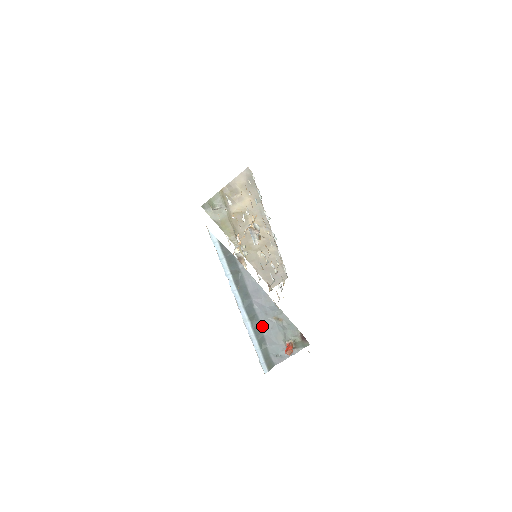
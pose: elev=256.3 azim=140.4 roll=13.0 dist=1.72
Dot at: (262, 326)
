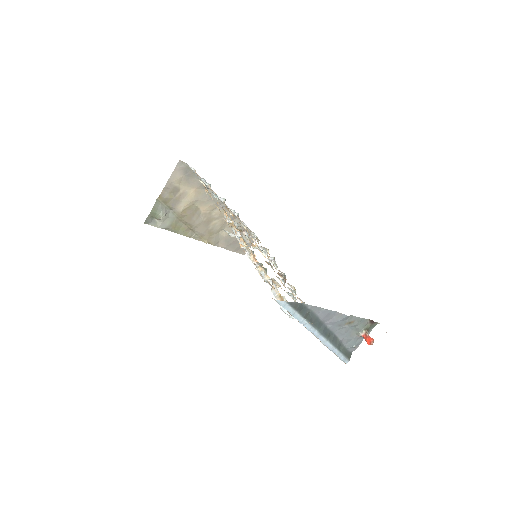
Dot at: (337, 335)
